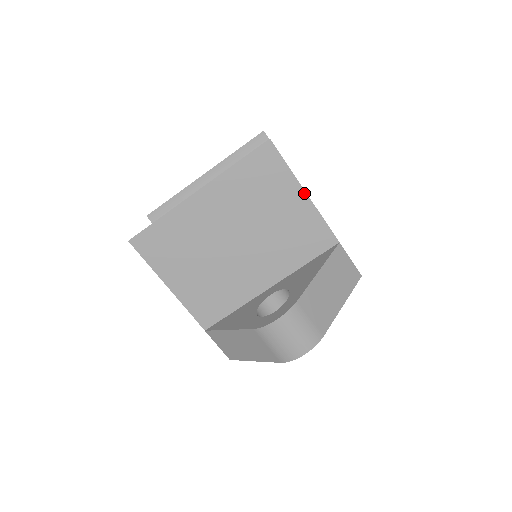
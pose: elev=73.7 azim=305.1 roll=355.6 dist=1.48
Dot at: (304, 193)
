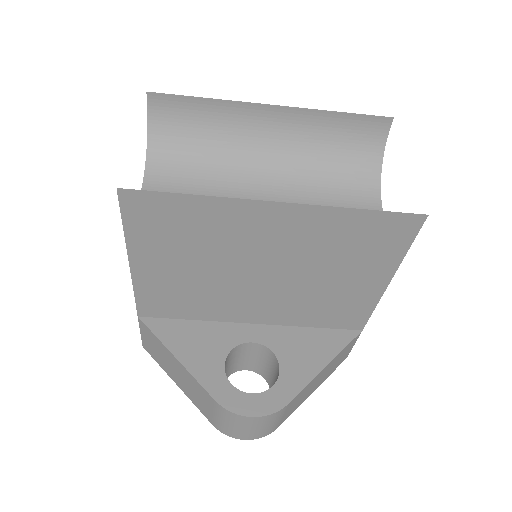
Dot at: (388, 281)
